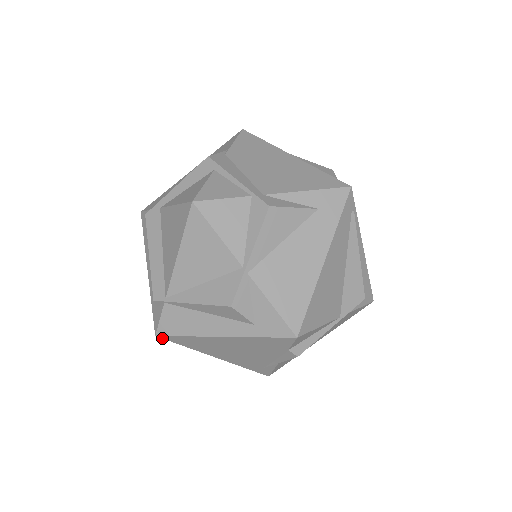
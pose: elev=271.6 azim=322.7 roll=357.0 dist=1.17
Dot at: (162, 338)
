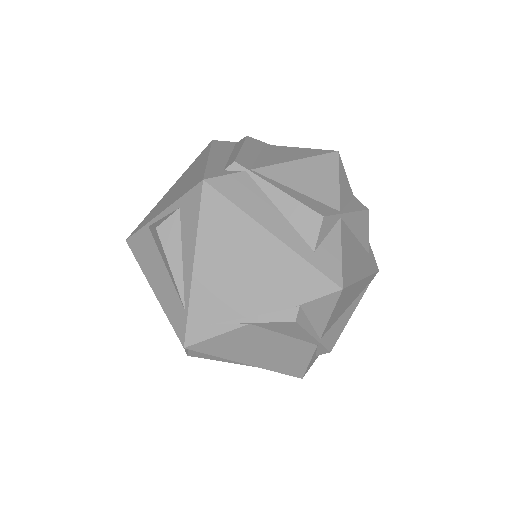
Dot at: (202, 189)
